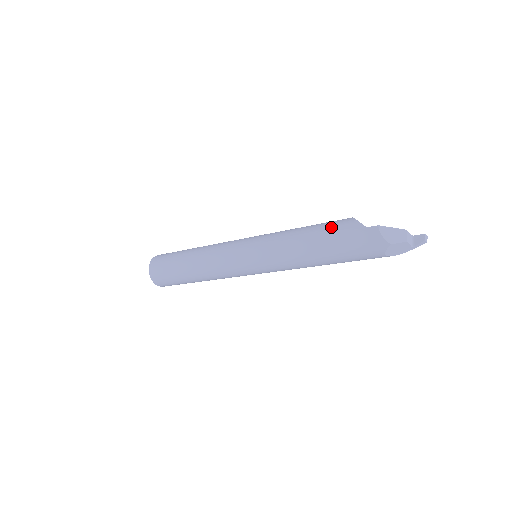
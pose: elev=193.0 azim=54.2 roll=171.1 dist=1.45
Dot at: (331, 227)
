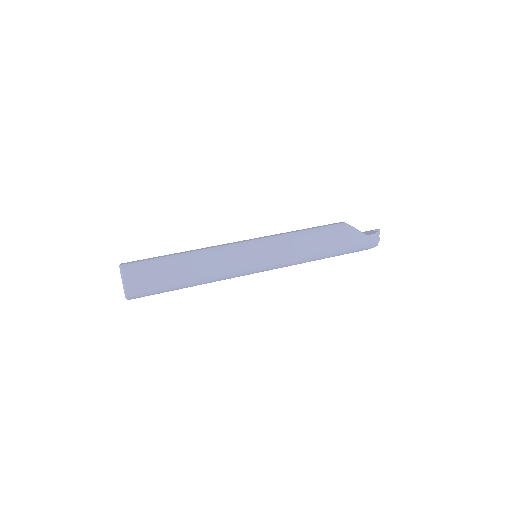
Dot at: (339, 235)
